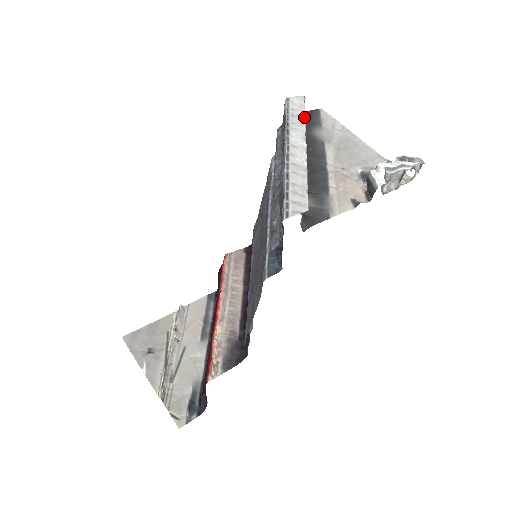
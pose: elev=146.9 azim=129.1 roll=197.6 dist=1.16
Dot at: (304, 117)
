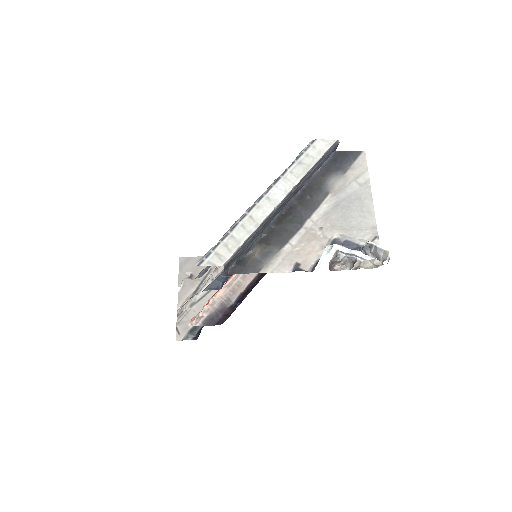
Dot at: (310, 167)
